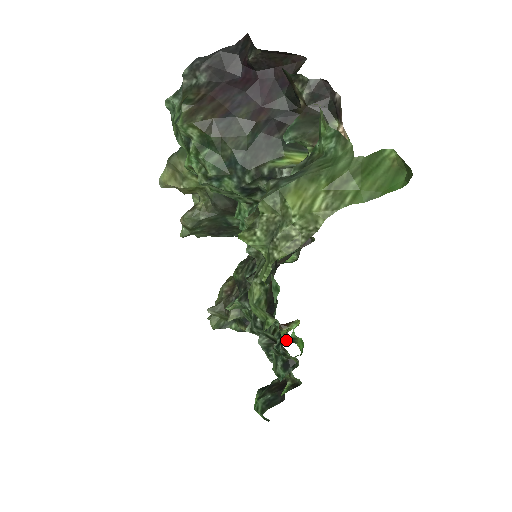
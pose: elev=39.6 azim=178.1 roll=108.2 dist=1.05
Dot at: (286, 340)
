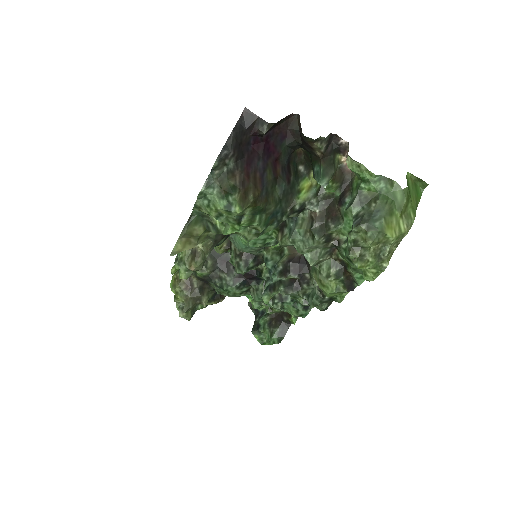
Dot at: occluded
